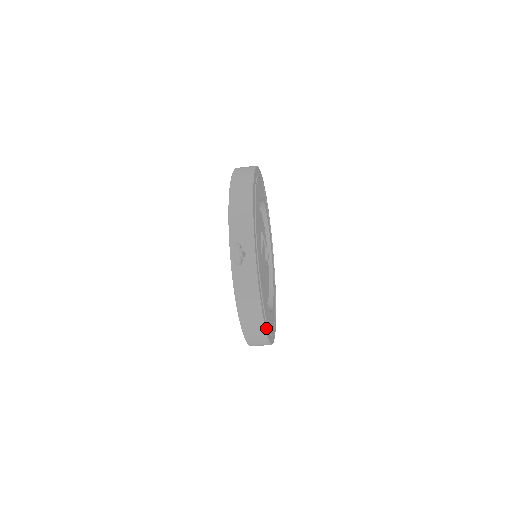
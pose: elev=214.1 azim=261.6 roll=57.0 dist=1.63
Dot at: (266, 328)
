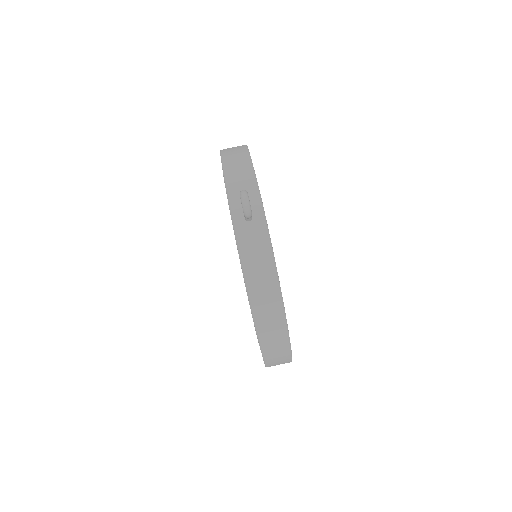
Dot at: occluded
